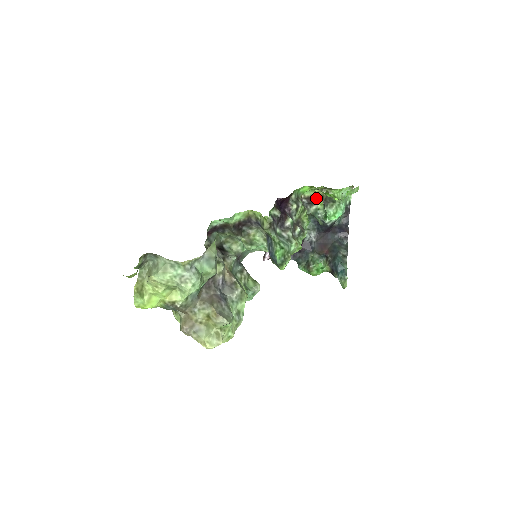
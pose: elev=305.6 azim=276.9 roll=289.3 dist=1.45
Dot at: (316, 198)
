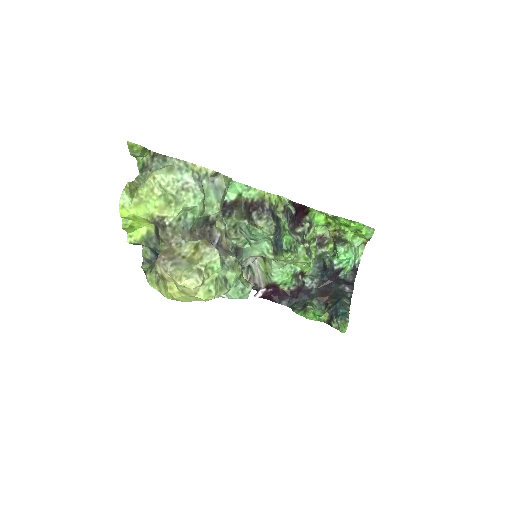
Dot at: (327, 239)
